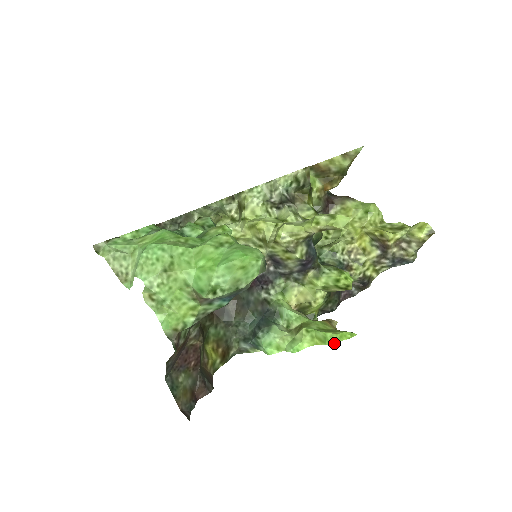
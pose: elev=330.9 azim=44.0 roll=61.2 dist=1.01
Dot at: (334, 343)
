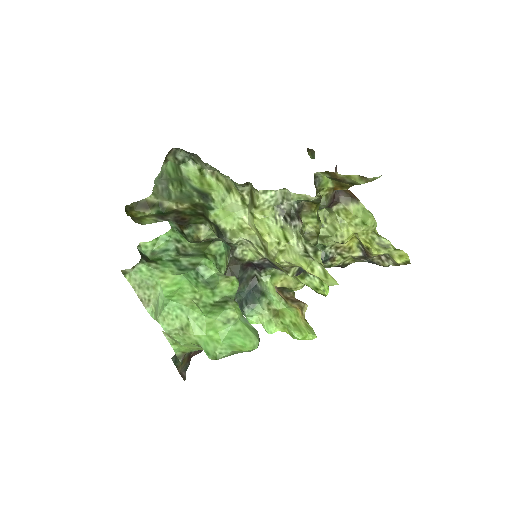
Dot at: occluded
